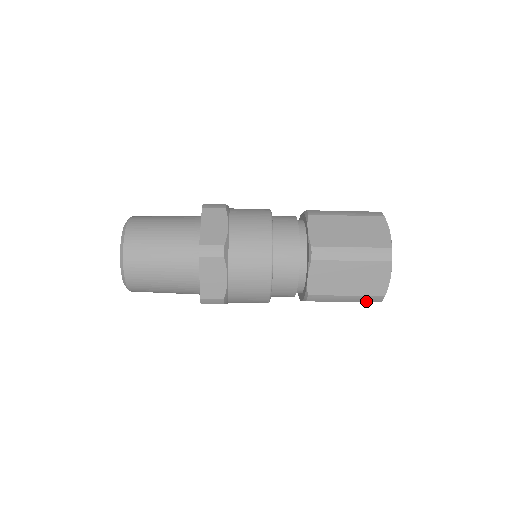
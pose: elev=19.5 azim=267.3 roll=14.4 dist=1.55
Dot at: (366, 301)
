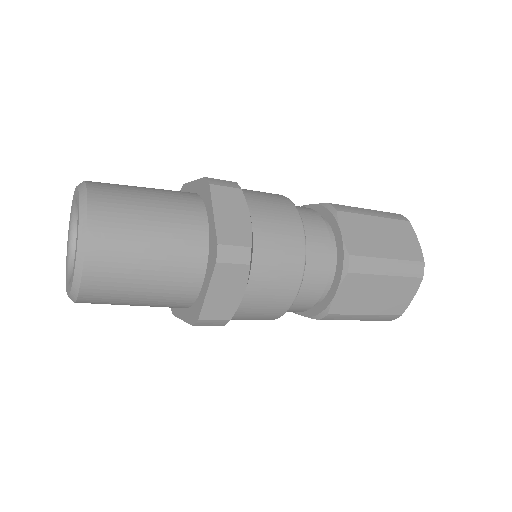
Dot at: occluded
